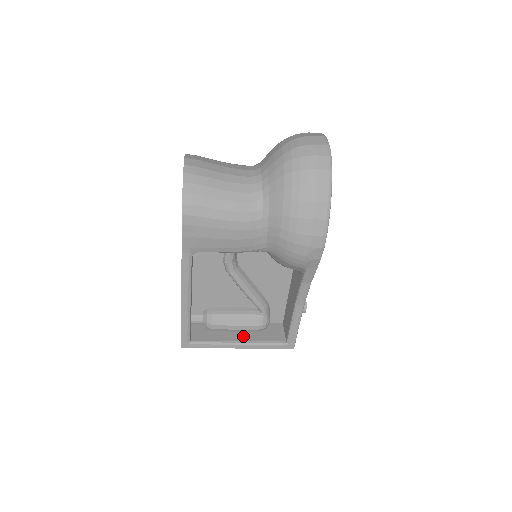
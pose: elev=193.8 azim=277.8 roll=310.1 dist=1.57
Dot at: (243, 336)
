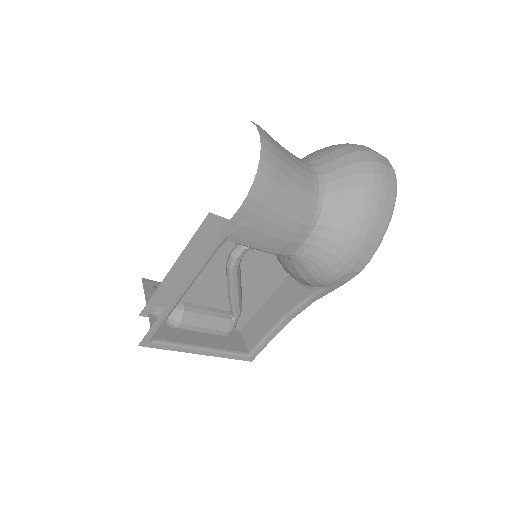
Dot at: (207, 341)
